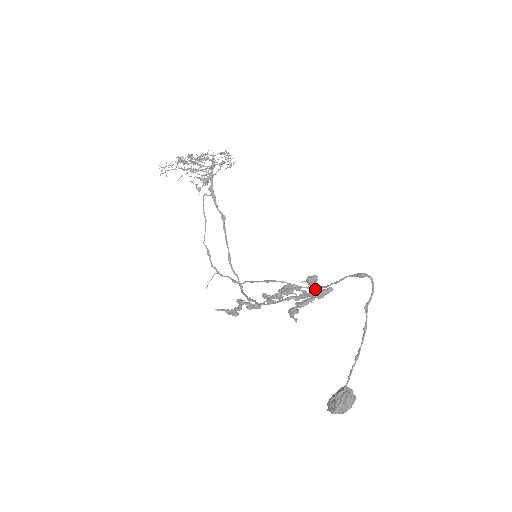
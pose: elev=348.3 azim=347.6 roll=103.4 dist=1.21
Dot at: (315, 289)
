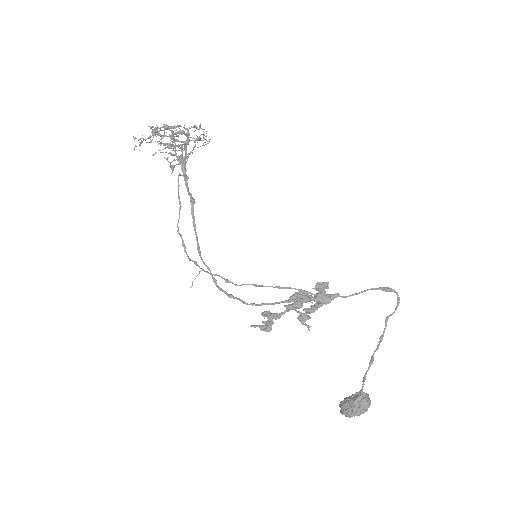
Dot at: (322, 294)
